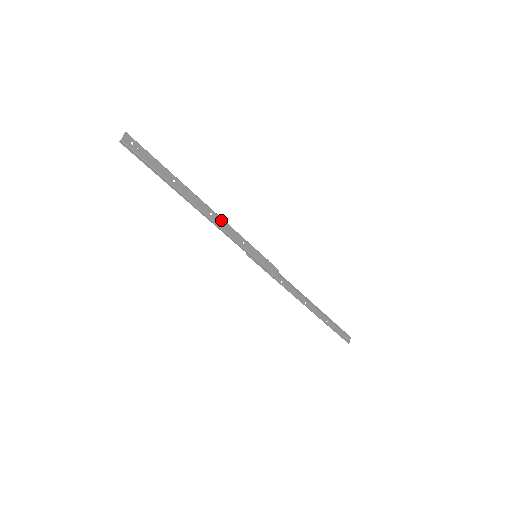
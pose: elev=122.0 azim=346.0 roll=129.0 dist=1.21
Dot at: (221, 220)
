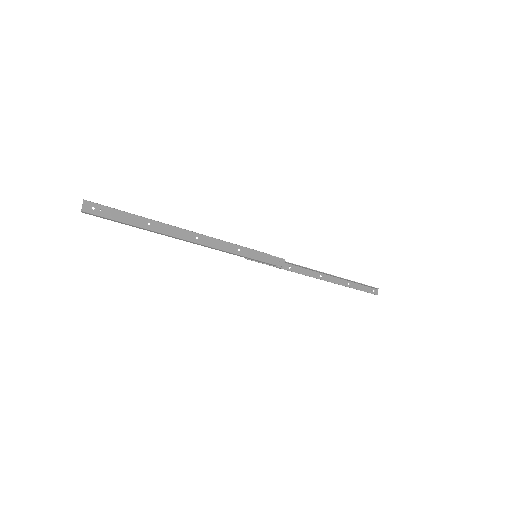
Dot at: (209, 239)
